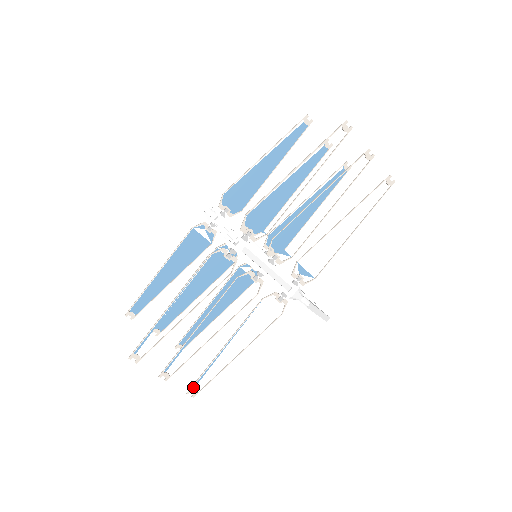
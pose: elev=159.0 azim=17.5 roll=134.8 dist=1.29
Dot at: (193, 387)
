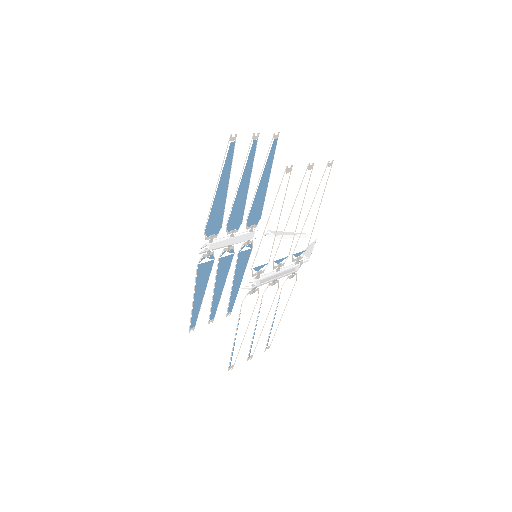
Dot at: (266, 347)
